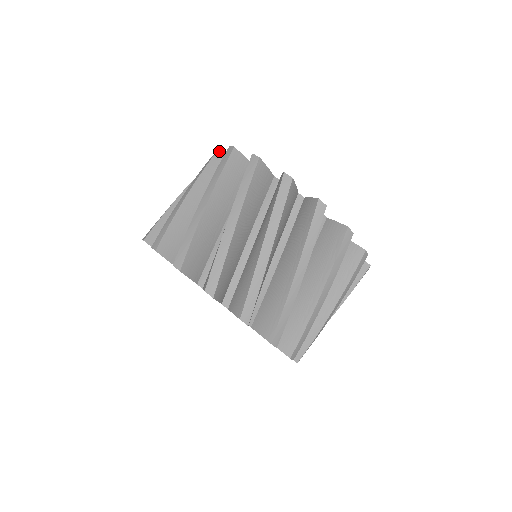
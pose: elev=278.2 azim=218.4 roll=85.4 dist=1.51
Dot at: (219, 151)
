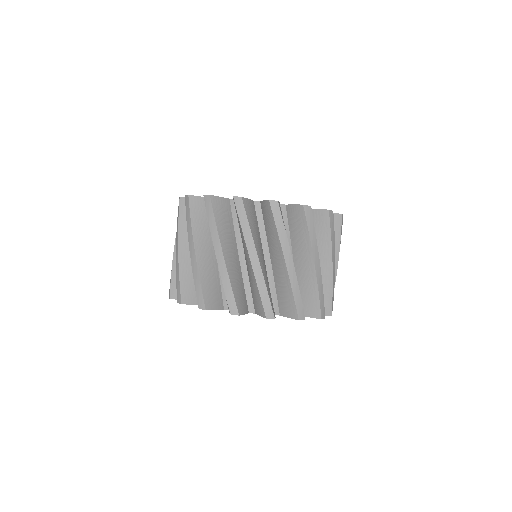
Dot at: occluded
